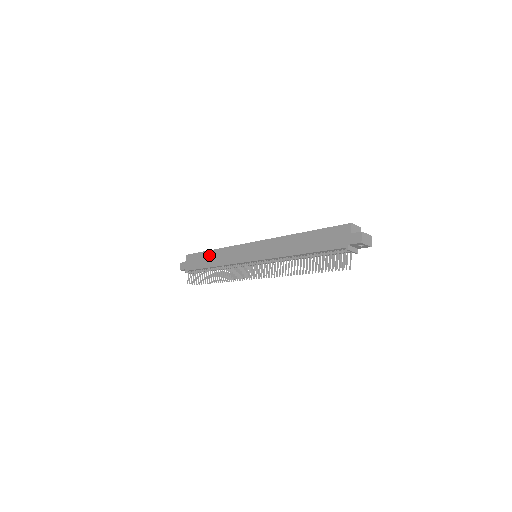
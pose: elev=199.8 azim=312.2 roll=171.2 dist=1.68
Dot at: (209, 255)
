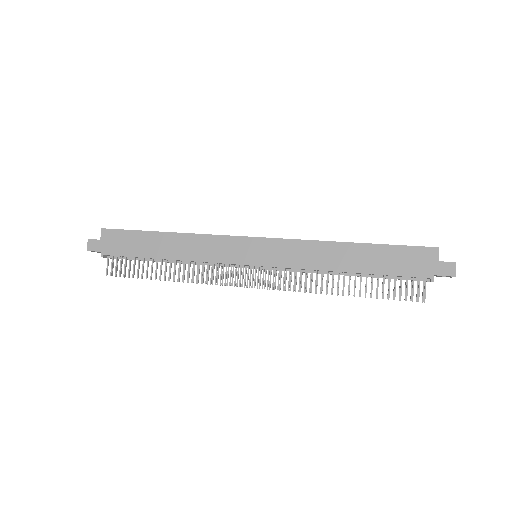
Dot at: (159, 239)
